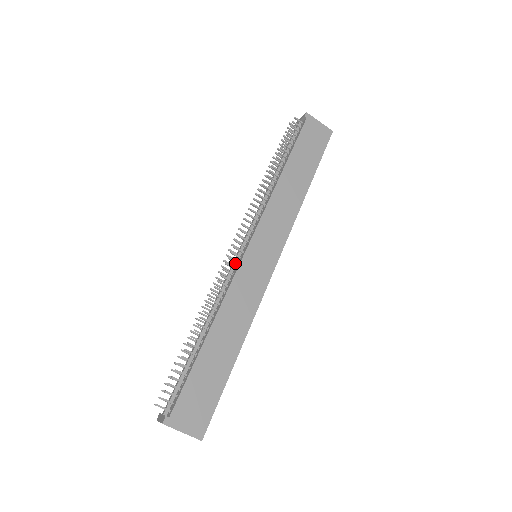
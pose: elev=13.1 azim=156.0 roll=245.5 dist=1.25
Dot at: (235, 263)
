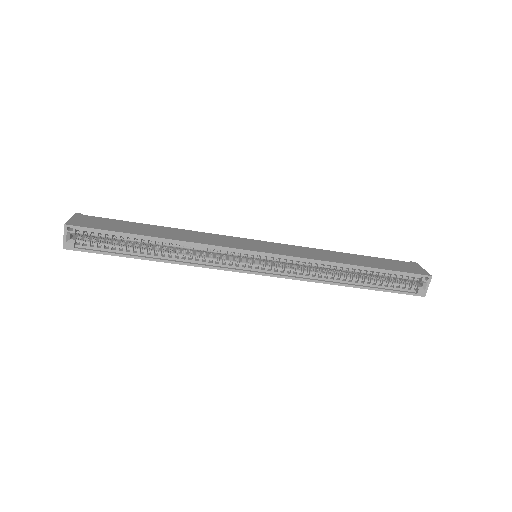
Dot at: occluded
